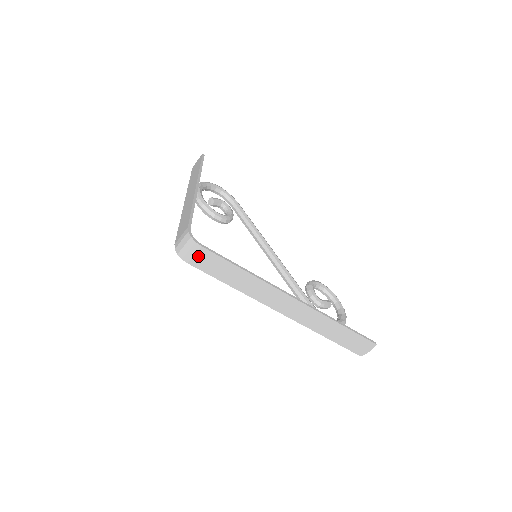
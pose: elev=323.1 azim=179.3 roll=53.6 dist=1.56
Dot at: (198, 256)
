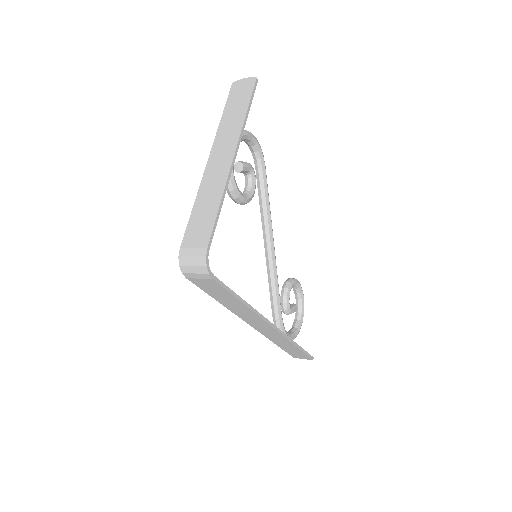
Dot at: (203, 280)
